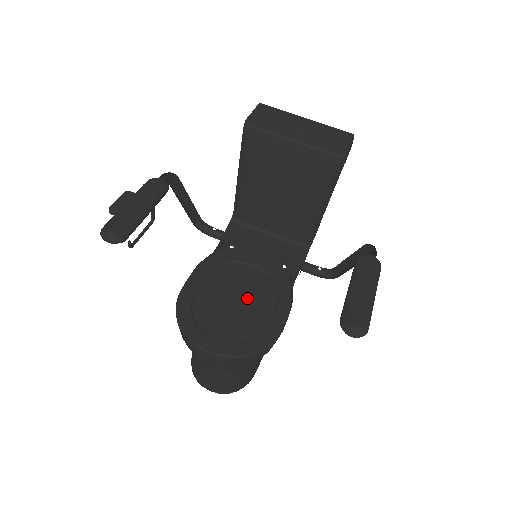
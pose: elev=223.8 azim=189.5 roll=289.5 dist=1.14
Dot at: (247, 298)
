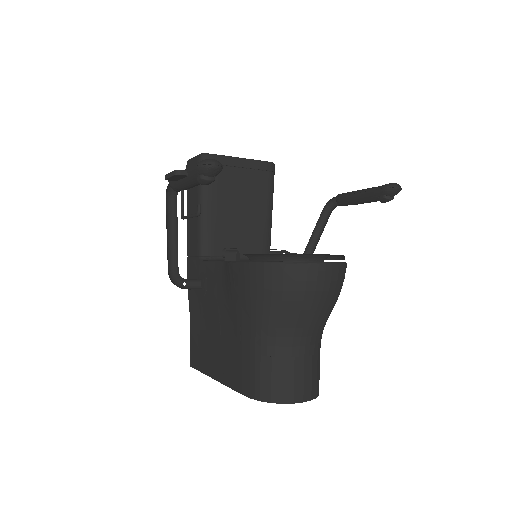
Dot at: occluded
